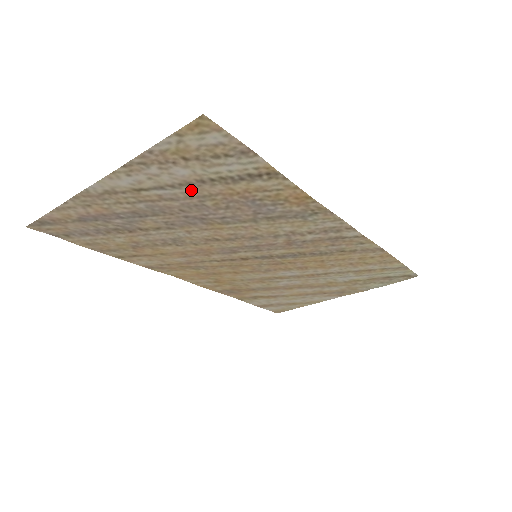
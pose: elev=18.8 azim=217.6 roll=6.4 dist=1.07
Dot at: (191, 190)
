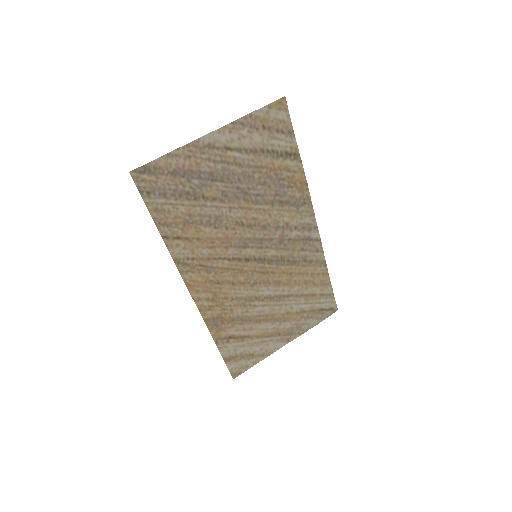
Dot at: (253, 158)
